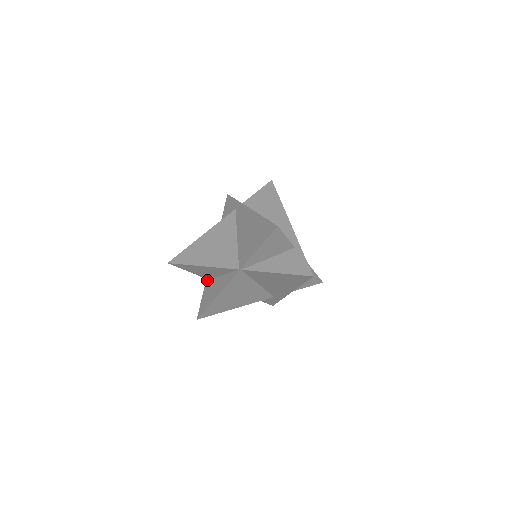
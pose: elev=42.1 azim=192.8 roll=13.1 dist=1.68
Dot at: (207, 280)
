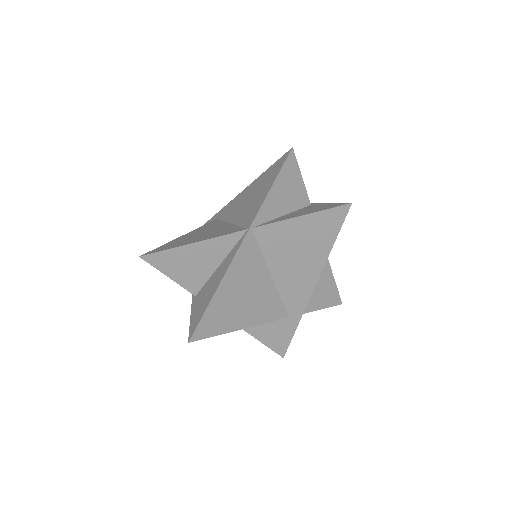
Dot at: (194, 298)
